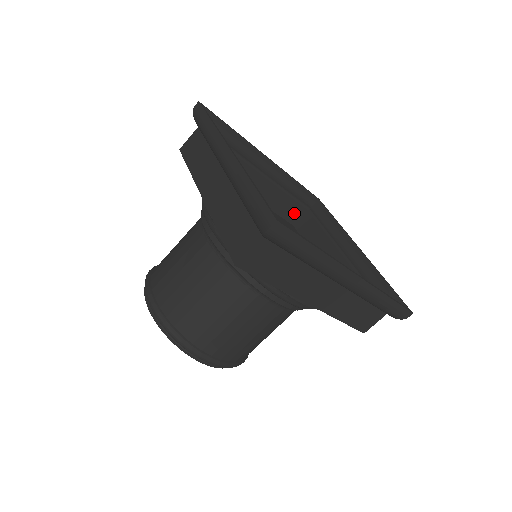
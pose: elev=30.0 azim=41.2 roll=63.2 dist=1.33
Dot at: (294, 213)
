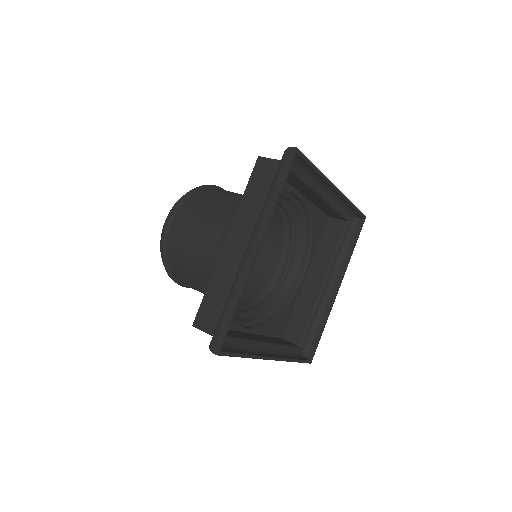
Dot at: (334, 215)
